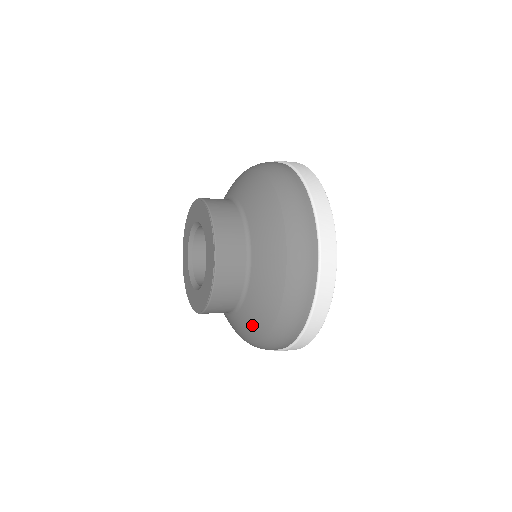
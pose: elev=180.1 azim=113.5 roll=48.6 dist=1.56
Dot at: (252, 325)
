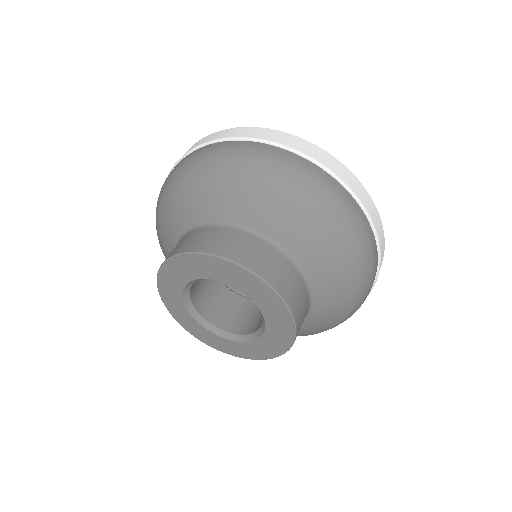
Dot at: occluded
